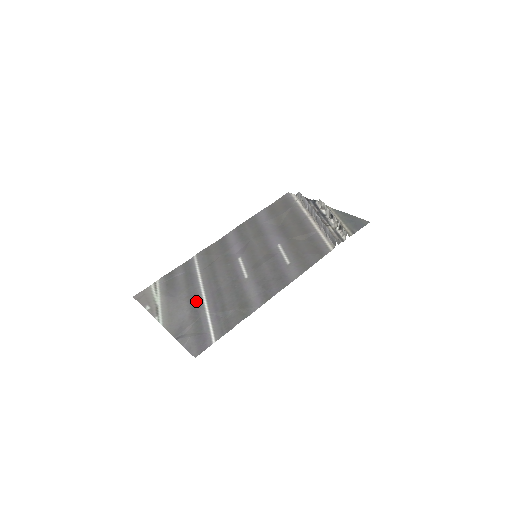
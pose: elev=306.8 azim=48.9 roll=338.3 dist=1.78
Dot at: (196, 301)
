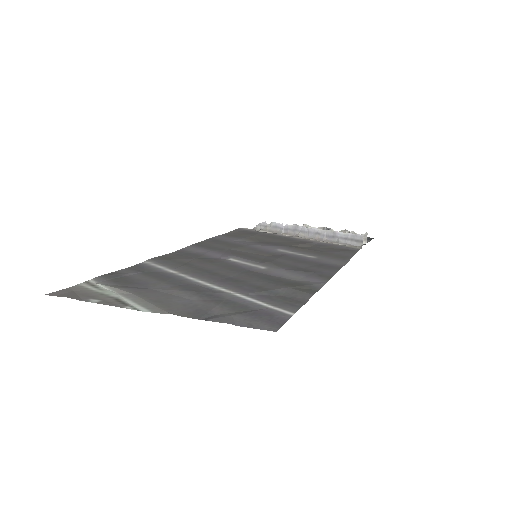
Dot at: (198, 288)
